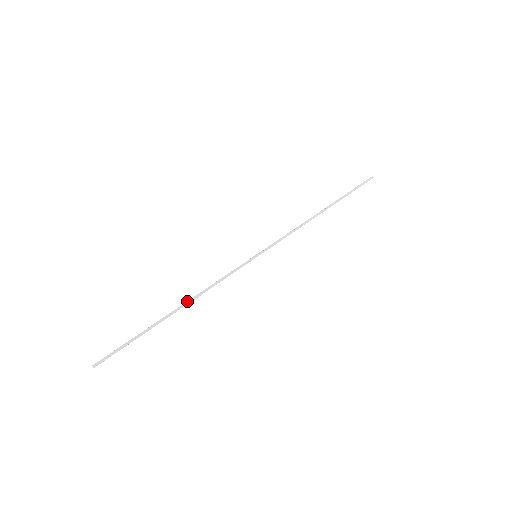
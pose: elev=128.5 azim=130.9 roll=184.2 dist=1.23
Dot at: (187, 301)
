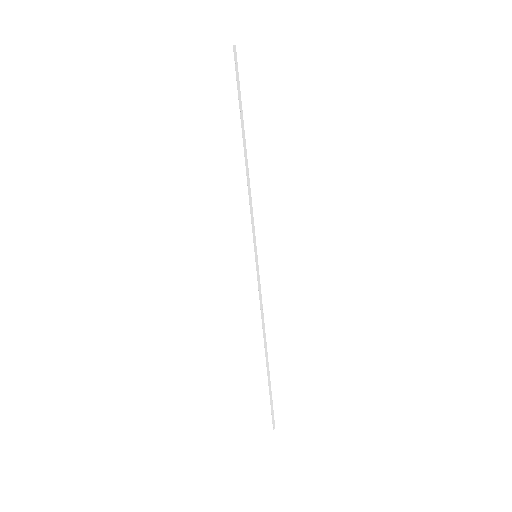
Dot at: occluded
